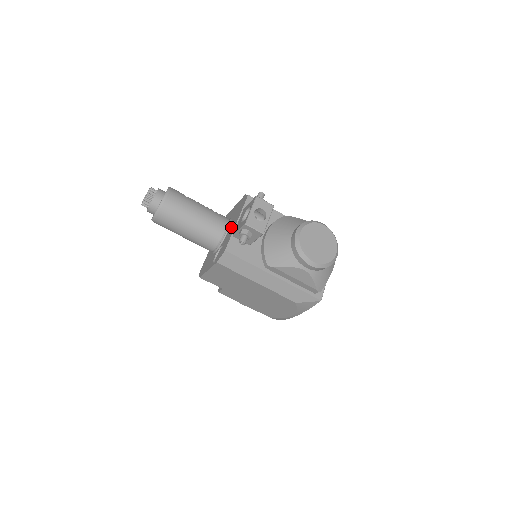
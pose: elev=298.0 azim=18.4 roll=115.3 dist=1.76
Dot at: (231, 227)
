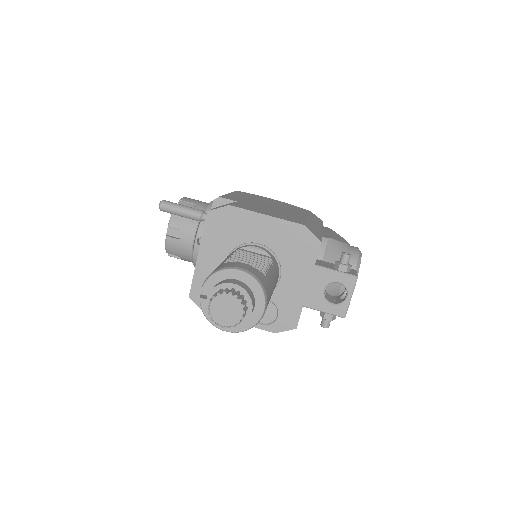
Dot at: (289, 282)
